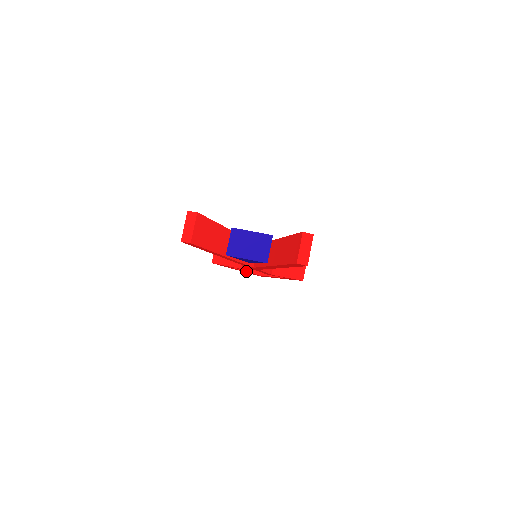
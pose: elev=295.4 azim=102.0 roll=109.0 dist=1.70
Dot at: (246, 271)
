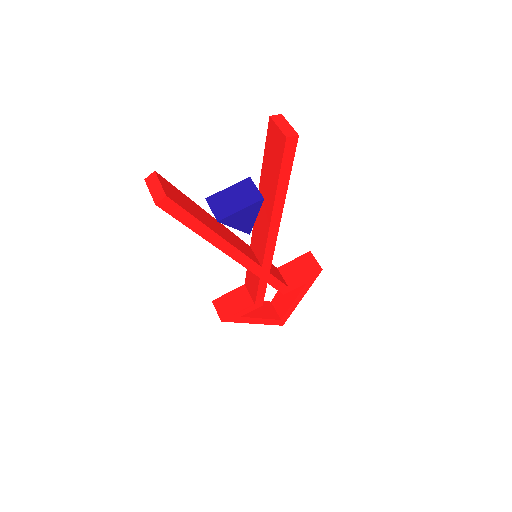
Dot at: (263, 318)
